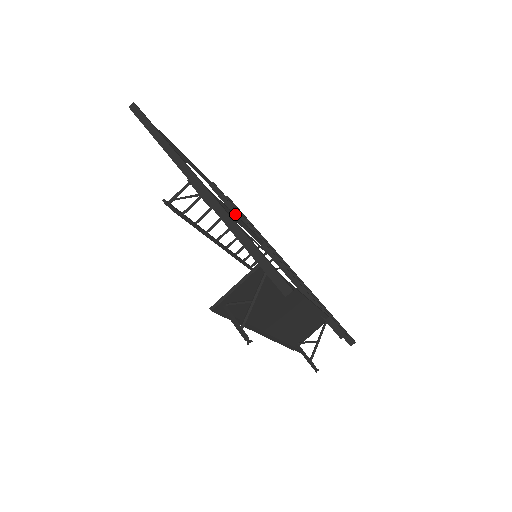
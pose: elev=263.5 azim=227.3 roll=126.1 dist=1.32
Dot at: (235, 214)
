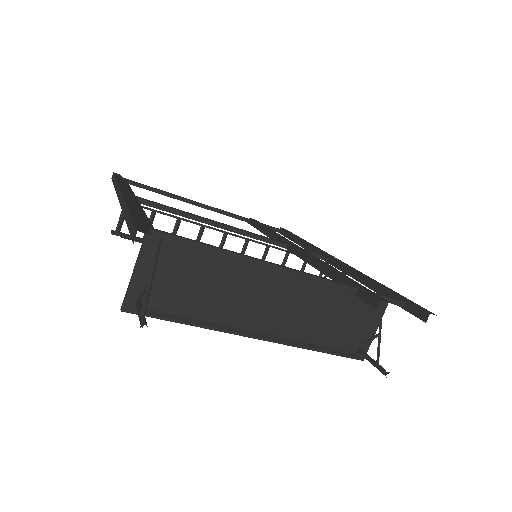
Dot at: occluded
